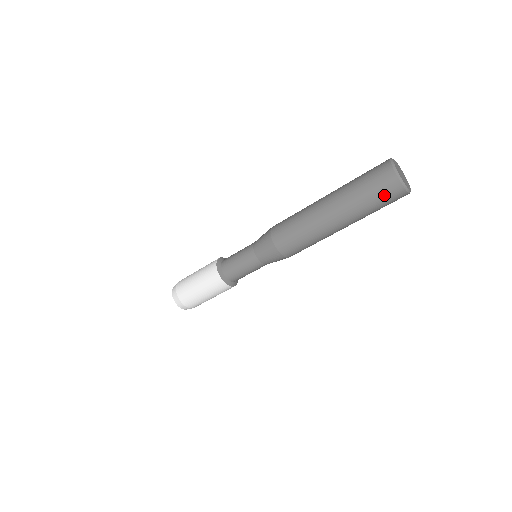
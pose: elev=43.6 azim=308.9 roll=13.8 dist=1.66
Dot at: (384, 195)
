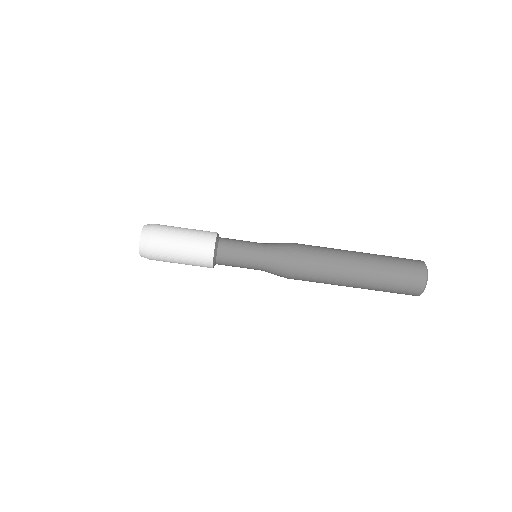
Dot at: (407, 261)
